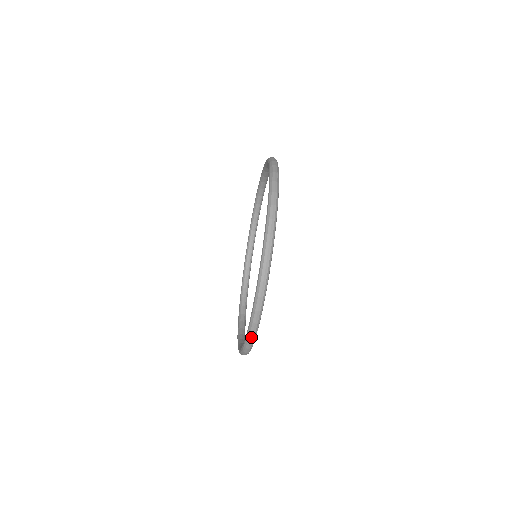
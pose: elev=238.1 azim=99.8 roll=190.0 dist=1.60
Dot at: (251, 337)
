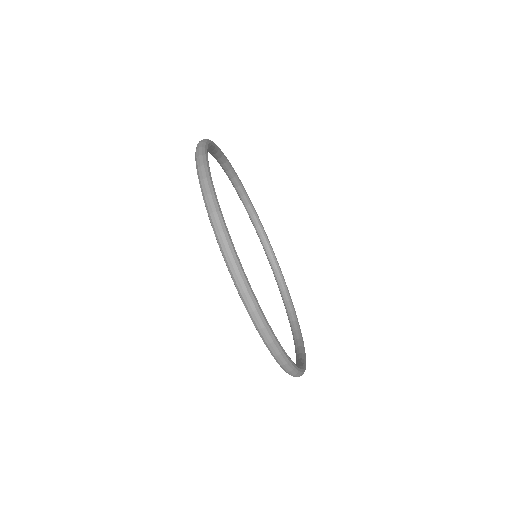
Dot at: (299, 376)
